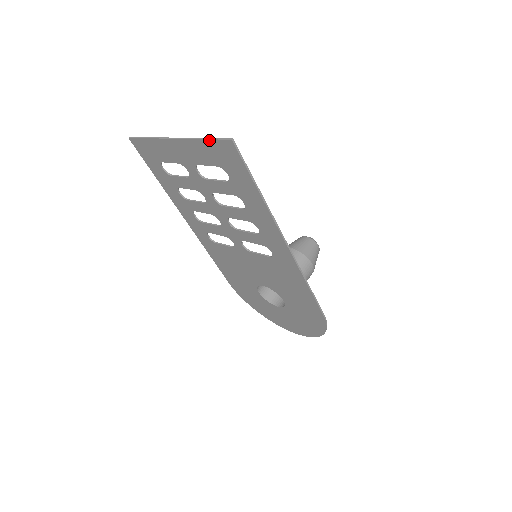
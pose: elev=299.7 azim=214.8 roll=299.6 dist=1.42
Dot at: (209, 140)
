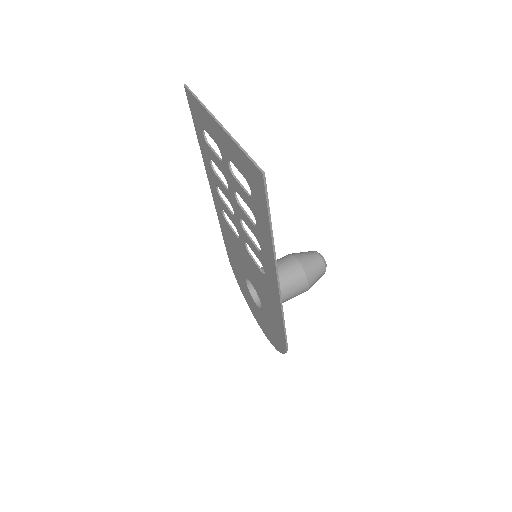
Dot at: (245, 154)
